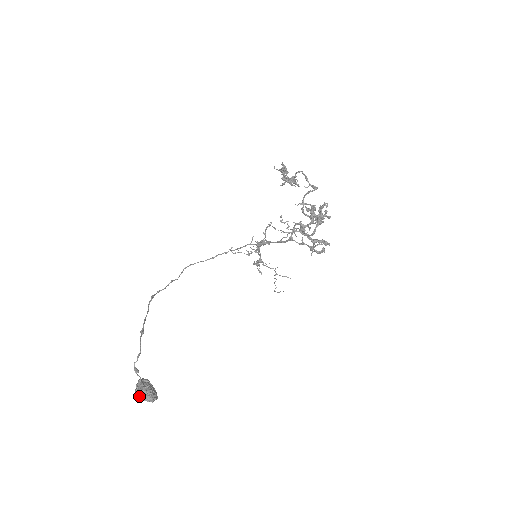
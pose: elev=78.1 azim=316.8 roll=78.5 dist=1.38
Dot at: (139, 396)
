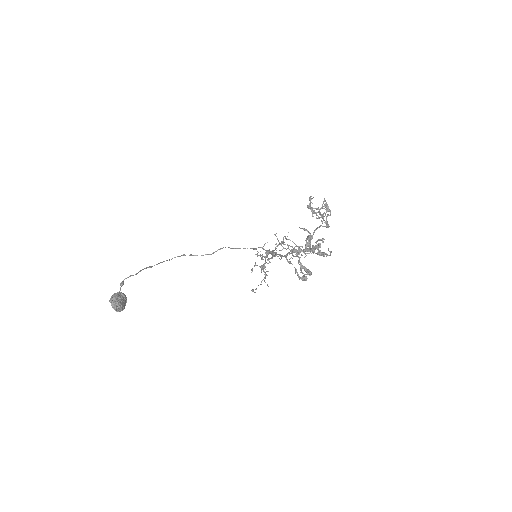
Dot at: (110, 300)
